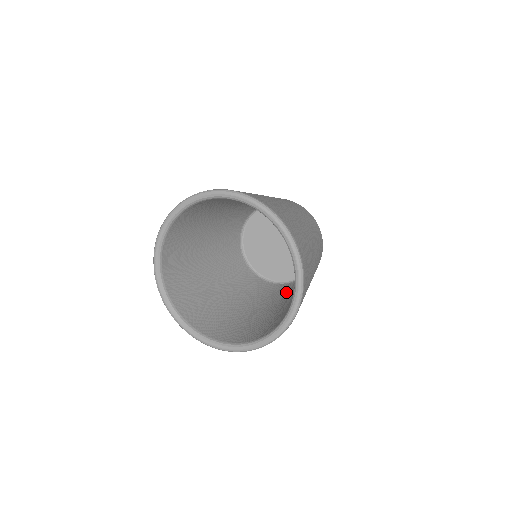
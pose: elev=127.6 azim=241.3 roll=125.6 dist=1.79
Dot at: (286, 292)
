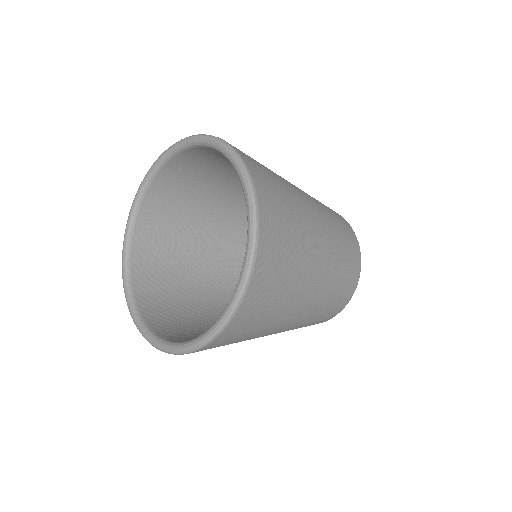
Dot at: occluded
